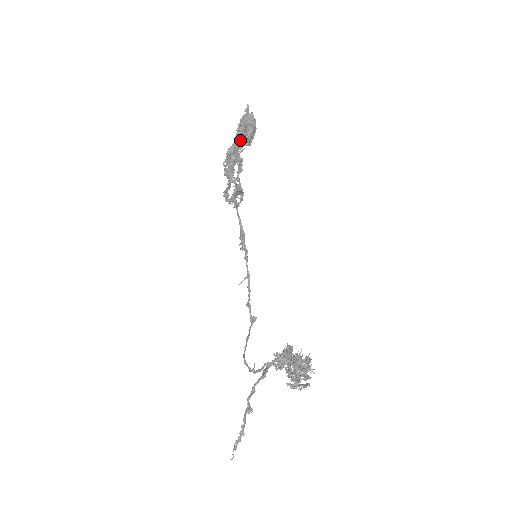
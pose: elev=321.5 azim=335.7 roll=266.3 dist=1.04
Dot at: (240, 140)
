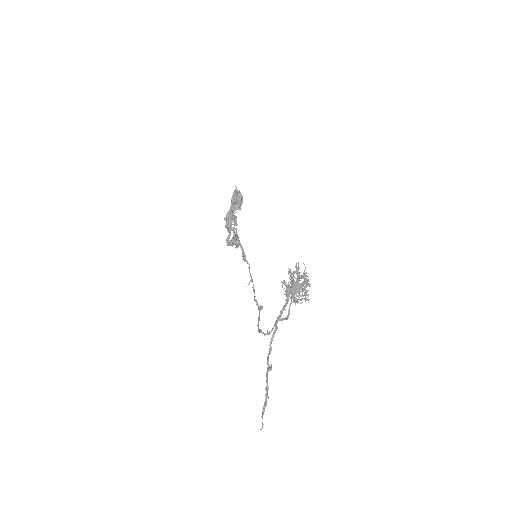
Dot at: (234, 206)
